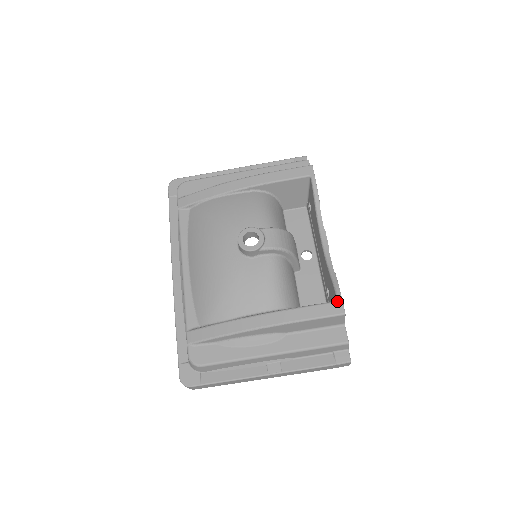
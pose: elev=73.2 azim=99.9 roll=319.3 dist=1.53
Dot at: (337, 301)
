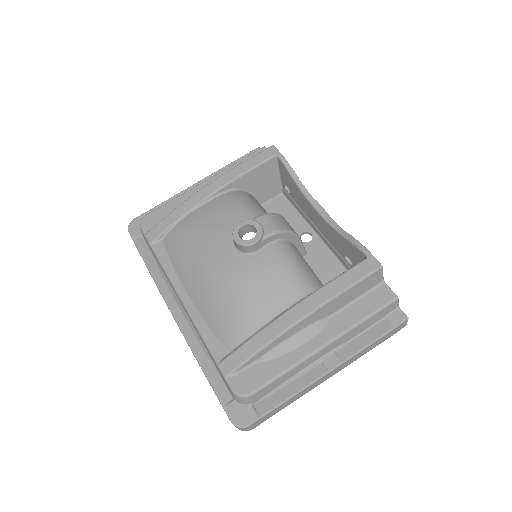
Dot at: (367, 257)
